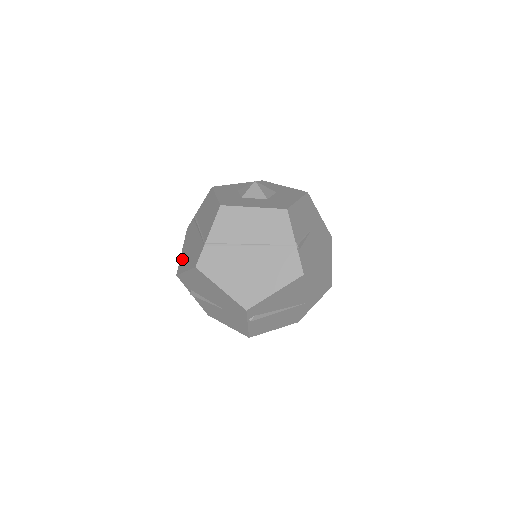
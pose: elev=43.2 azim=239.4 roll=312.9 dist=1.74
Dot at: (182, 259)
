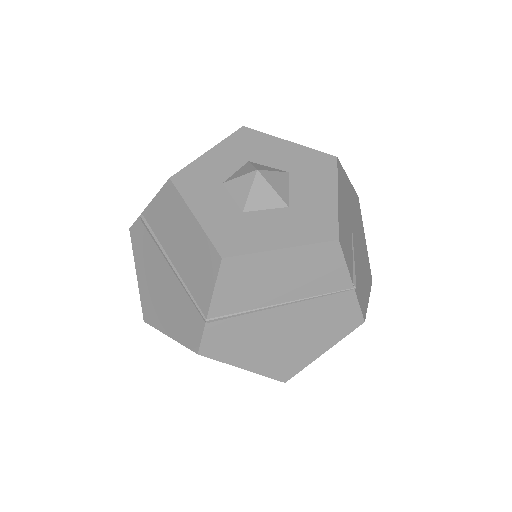
Dot at: (146, 298)
